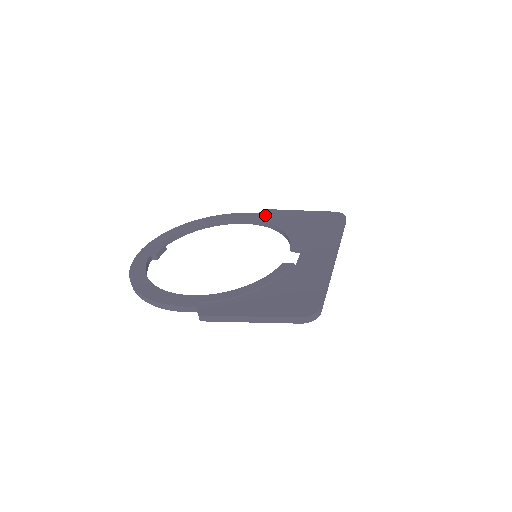
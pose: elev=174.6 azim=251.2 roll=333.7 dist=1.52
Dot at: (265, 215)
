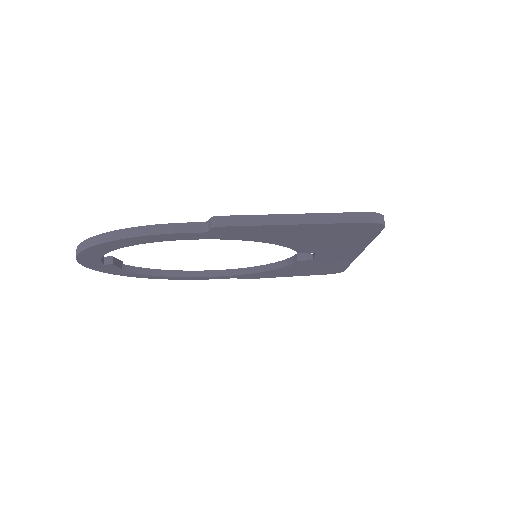
Dot at: occluded
